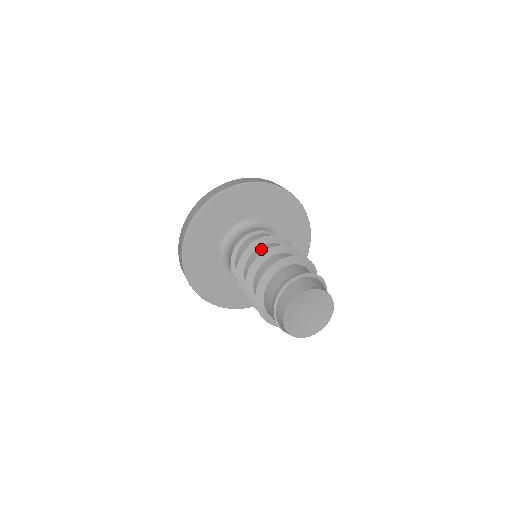
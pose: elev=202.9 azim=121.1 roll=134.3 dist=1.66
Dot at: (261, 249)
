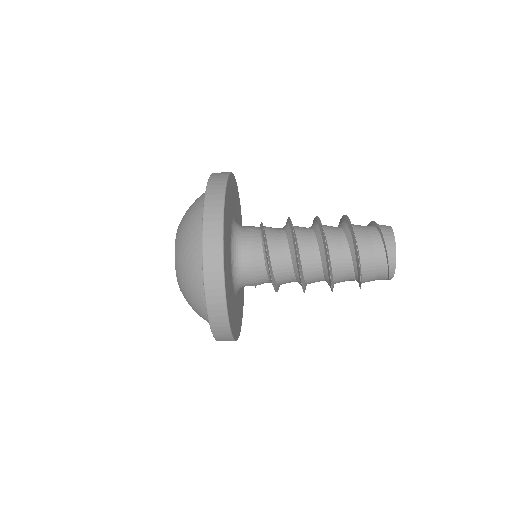
Dot at: occluded
